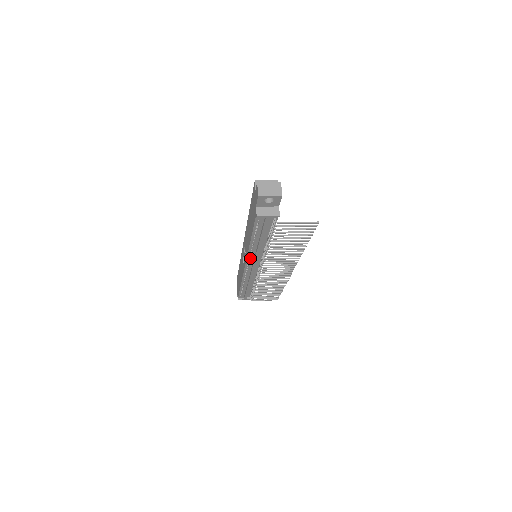
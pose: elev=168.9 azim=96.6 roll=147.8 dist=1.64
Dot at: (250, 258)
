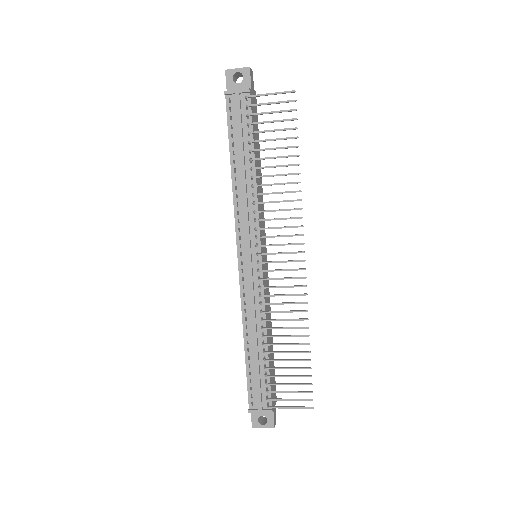
Dot at: (240, 229)
